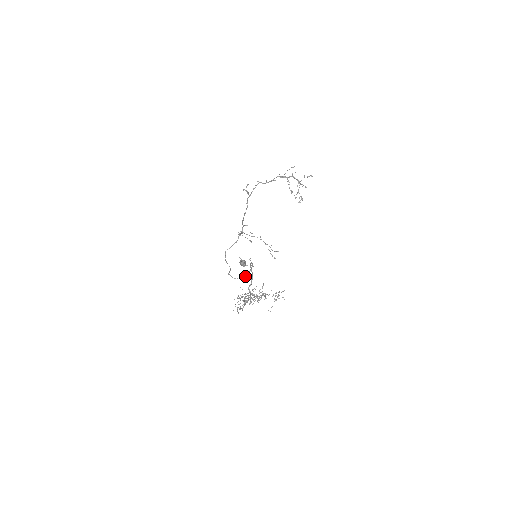
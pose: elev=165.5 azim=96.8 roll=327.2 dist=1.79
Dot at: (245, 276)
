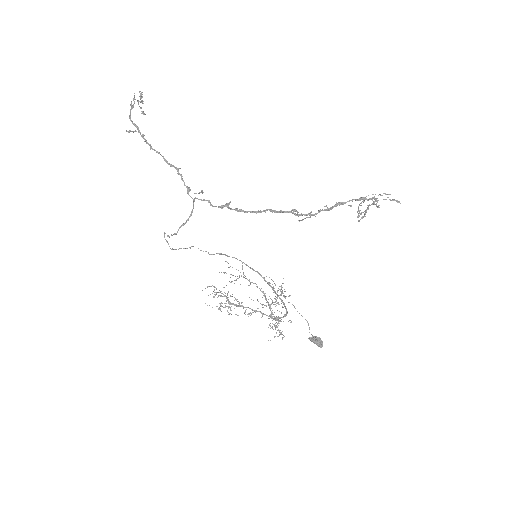
Dot at: occluded
